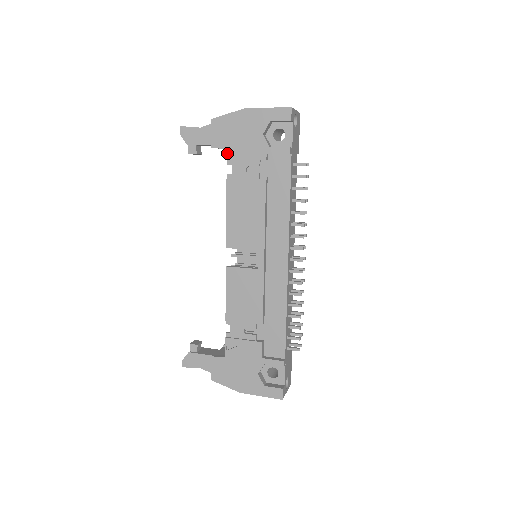
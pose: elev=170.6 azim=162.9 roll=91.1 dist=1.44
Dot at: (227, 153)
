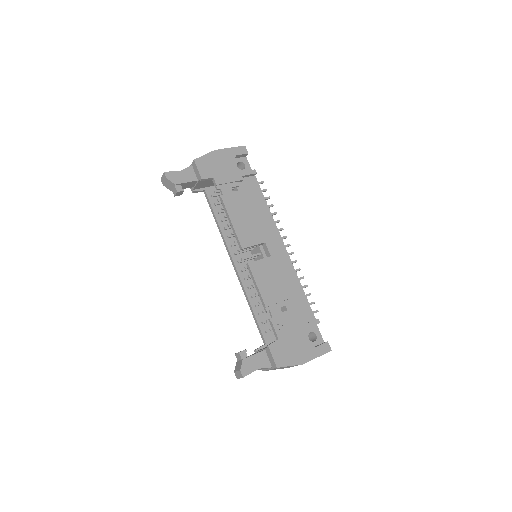
Dot at: (215, 180)
